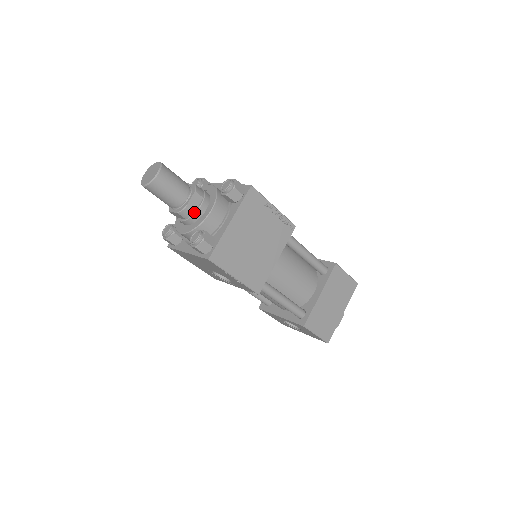
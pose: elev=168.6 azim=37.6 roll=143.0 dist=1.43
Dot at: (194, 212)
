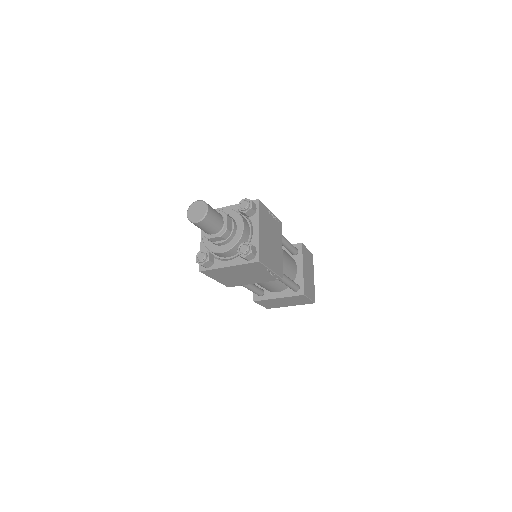
Dot at: (213, 242)
